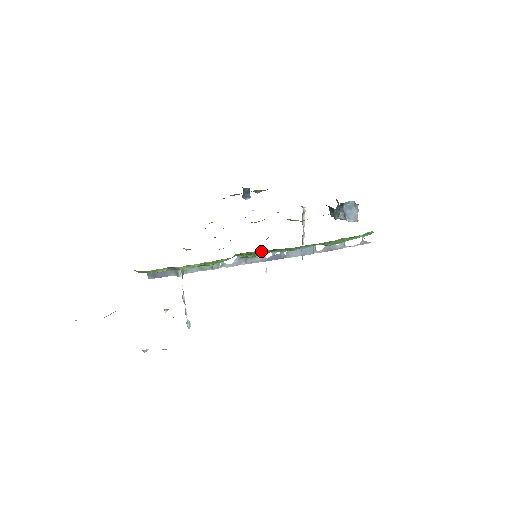
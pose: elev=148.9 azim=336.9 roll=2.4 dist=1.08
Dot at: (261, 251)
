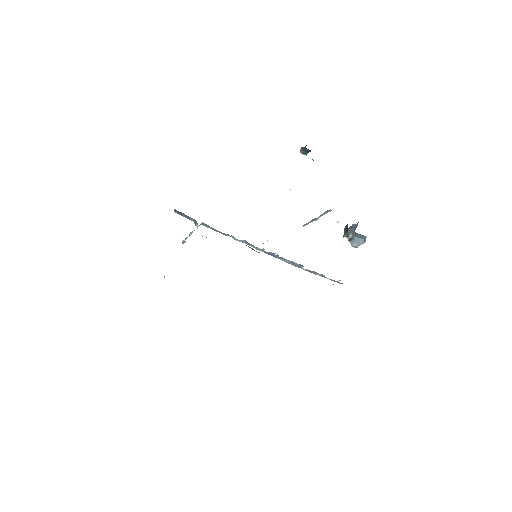
Dot at: occluded
